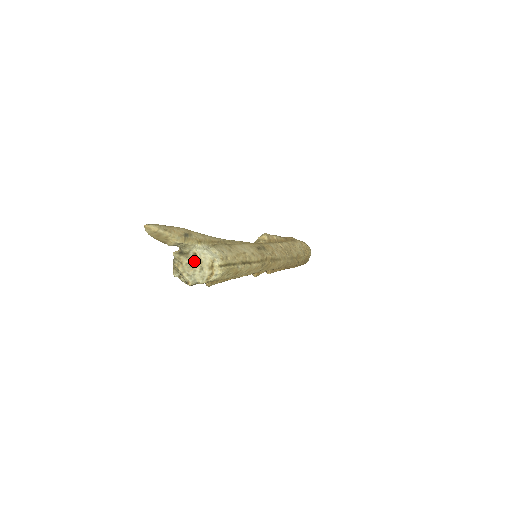
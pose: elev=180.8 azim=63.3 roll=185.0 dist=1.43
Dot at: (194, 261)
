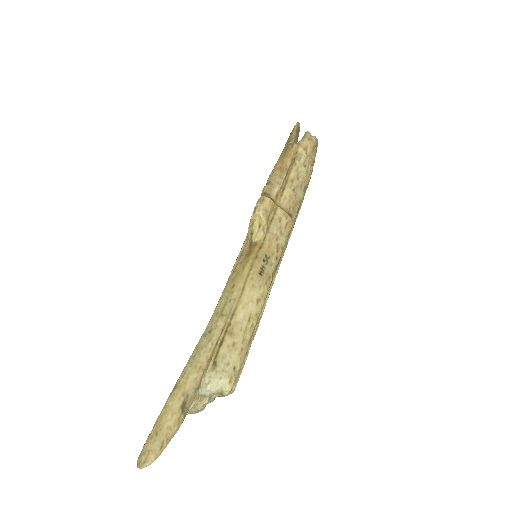
Dot at: (199, 399)
